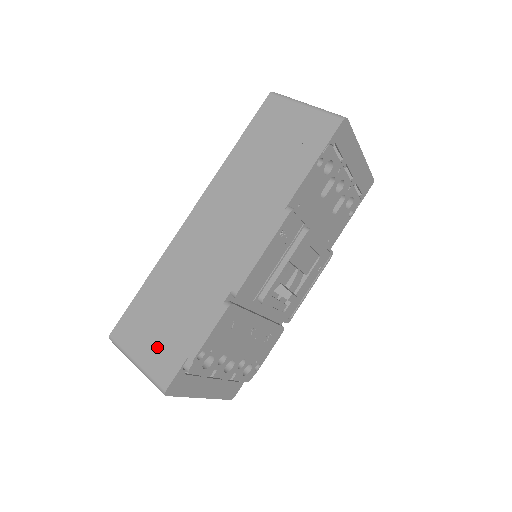
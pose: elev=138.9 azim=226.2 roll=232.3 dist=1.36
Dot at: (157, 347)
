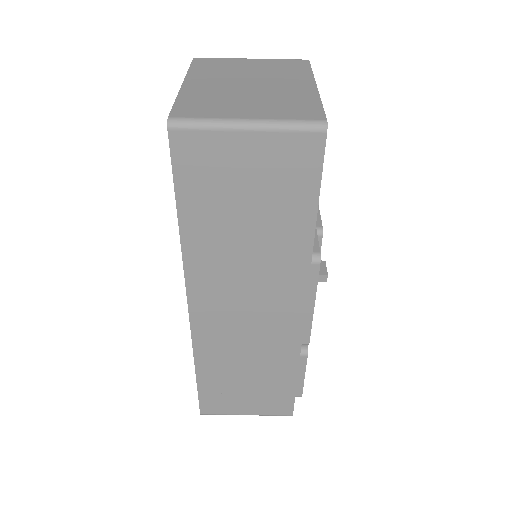
Dot at: (259, 401)
